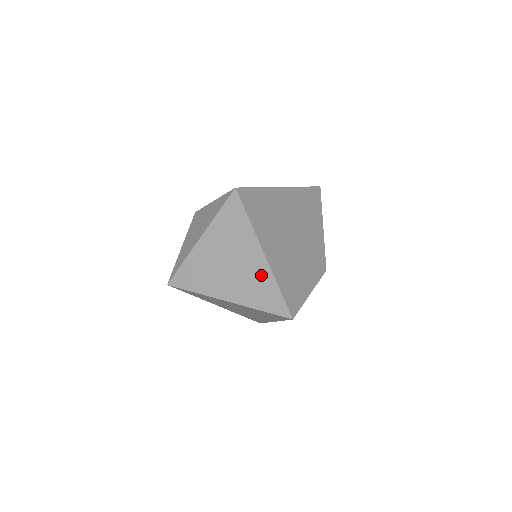
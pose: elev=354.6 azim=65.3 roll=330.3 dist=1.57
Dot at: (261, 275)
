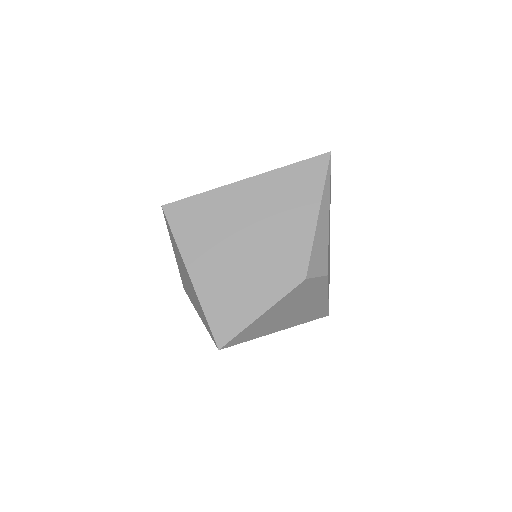
Dot at: (196, 297)
